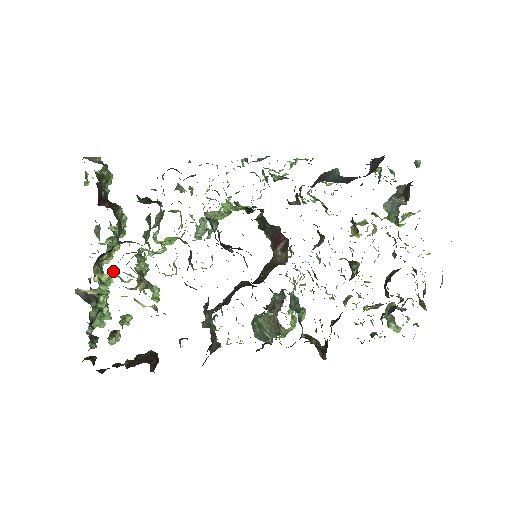
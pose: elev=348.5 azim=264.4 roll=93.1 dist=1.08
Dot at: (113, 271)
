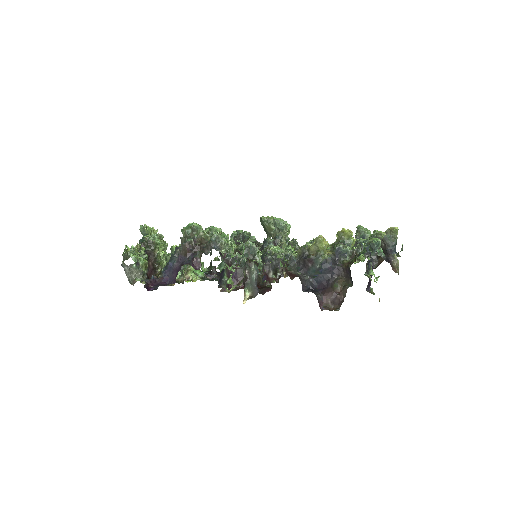
Dot at: occluded
